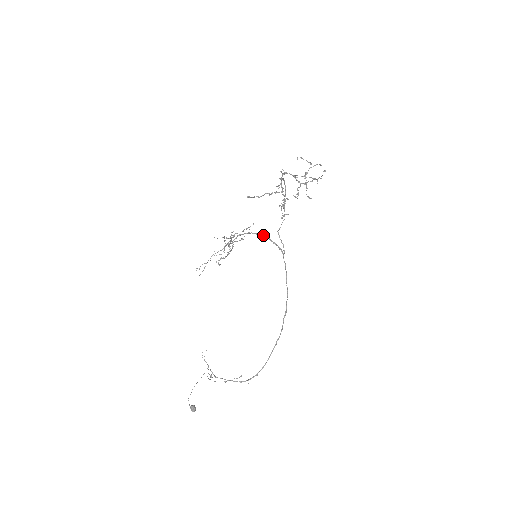
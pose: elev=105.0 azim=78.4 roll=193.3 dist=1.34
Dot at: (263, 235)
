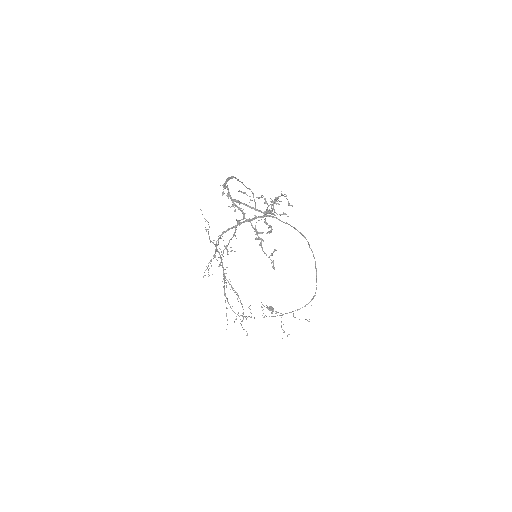
Dot at: (243, 222)
